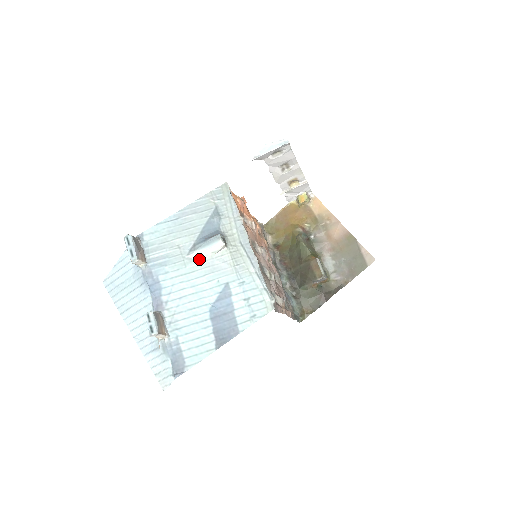
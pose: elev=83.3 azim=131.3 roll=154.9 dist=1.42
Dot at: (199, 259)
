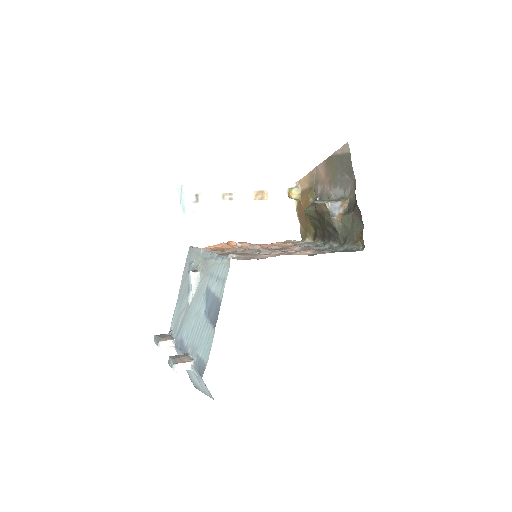
Dot at: (192, 299)
